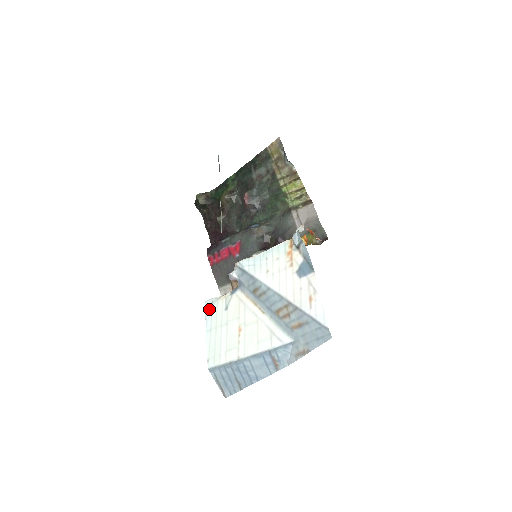
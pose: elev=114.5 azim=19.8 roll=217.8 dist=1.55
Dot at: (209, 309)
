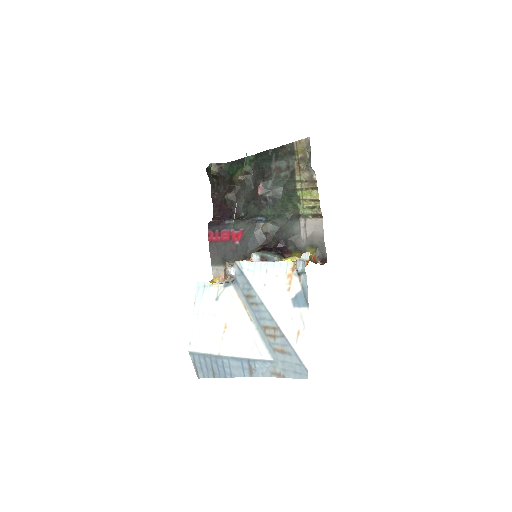
Dot at: (200, 292)
